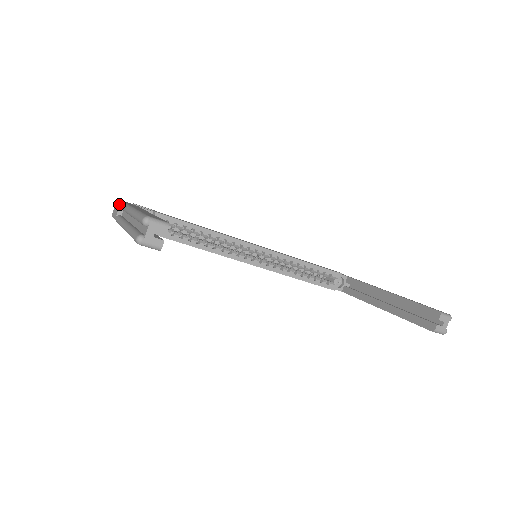
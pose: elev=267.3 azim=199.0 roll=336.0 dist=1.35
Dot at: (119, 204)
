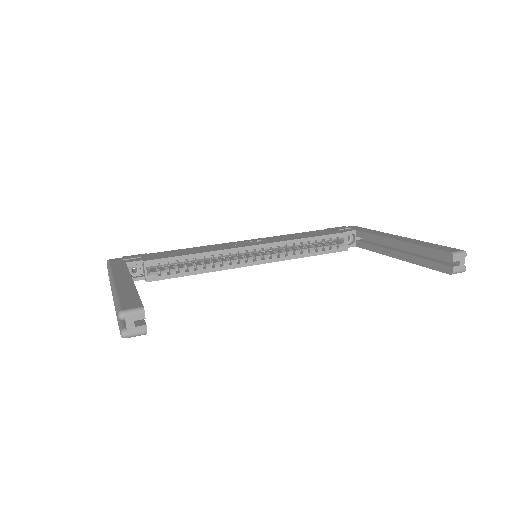
Dot at: occluded
